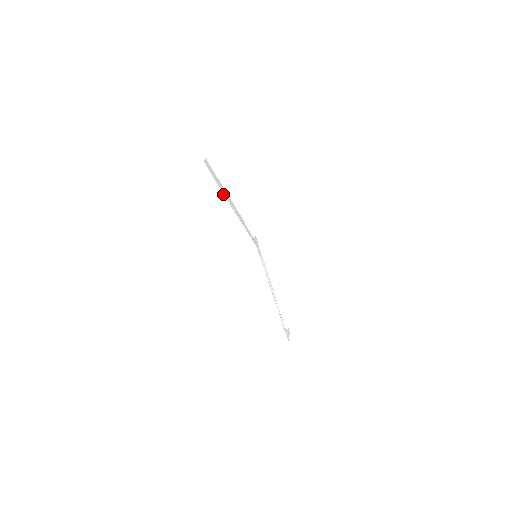
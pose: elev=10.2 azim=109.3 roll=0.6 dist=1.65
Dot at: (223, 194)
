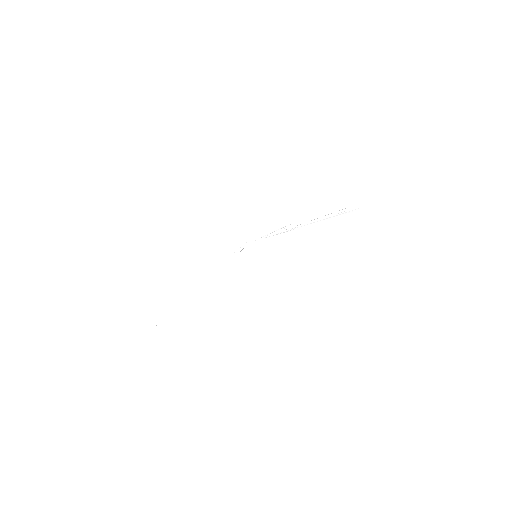
Dot at: (172, 318)
